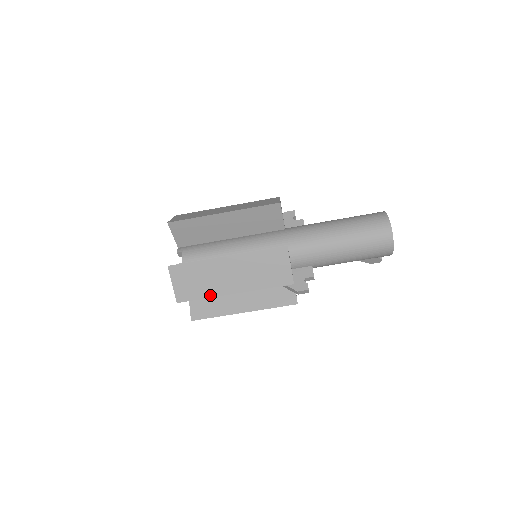
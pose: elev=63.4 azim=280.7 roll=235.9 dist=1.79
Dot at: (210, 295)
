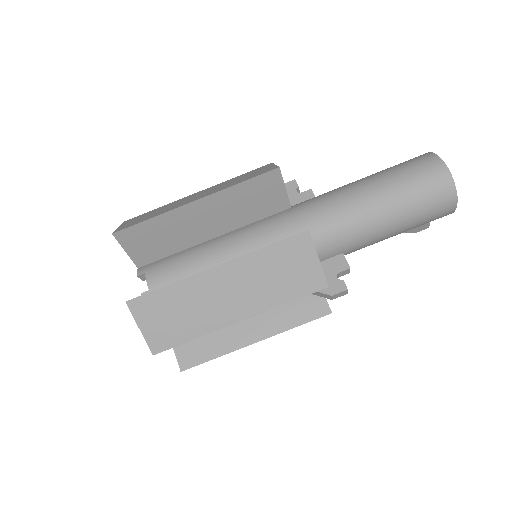
Dot at: (202, 332)
